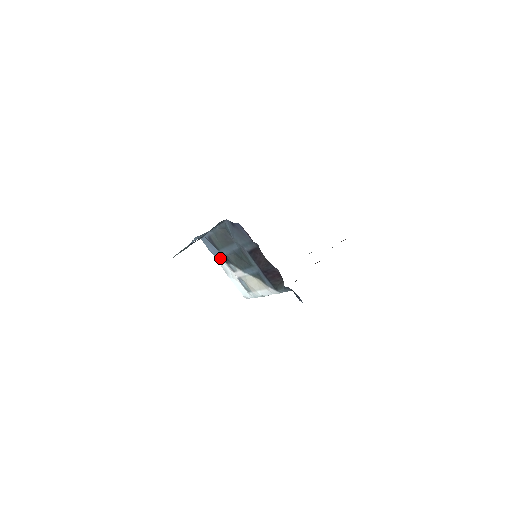
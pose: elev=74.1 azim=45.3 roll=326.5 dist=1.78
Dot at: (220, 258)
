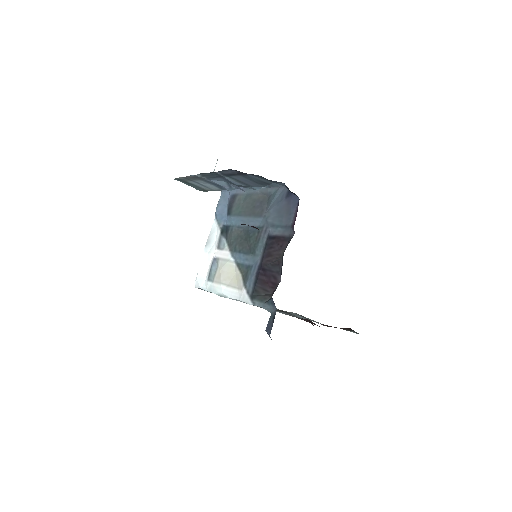
Dot at: (220, 224)
